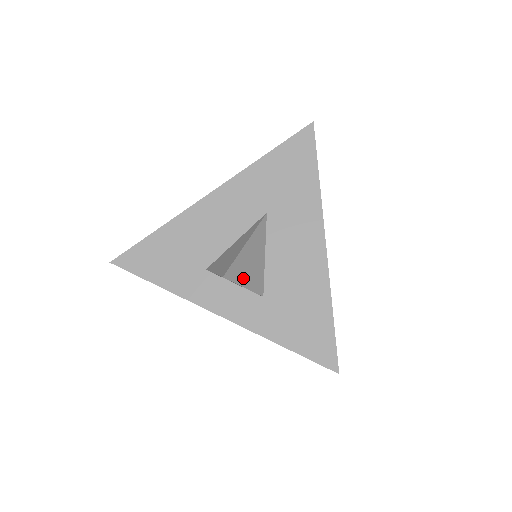
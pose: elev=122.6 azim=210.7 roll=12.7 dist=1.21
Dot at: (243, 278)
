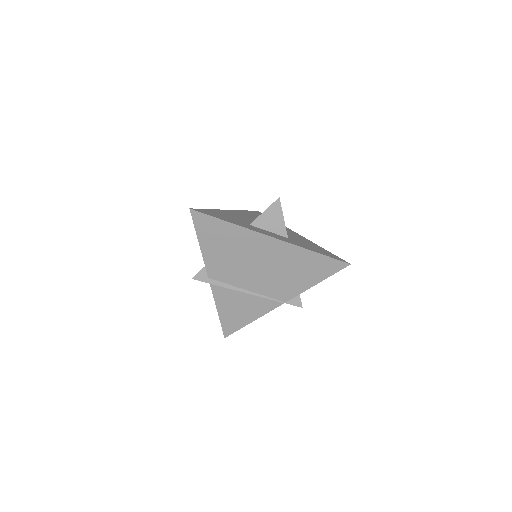
Dot at: (281, 215)
